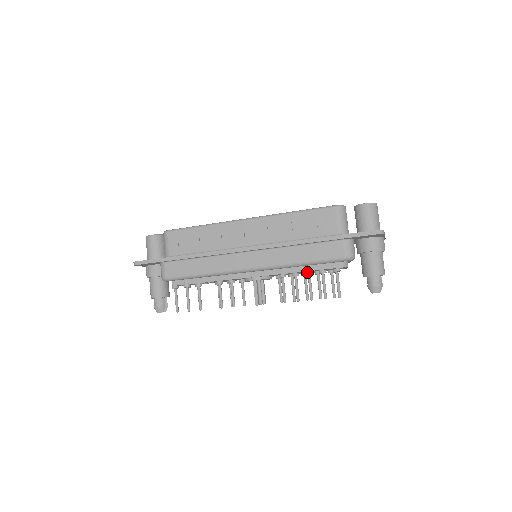
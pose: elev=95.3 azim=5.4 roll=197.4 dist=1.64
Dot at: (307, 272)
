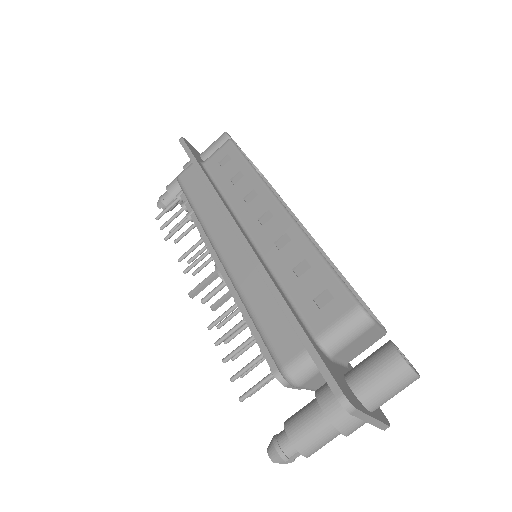
Dot at: occluded
